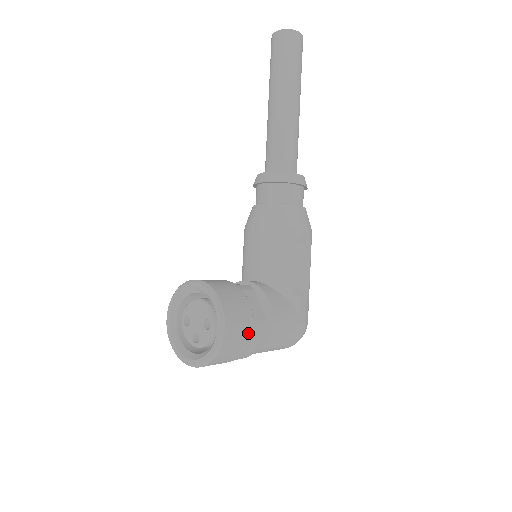
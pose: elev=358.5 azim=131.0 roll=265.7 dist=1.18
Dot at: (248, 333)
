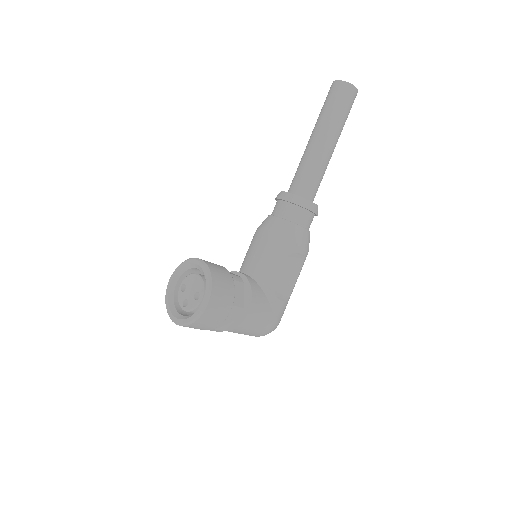
Dot at: (225, 313)
